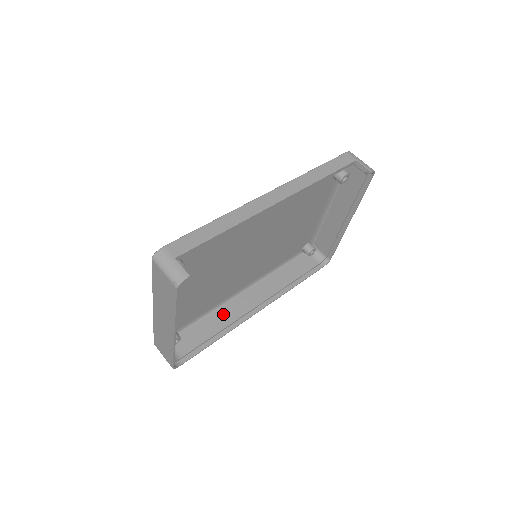
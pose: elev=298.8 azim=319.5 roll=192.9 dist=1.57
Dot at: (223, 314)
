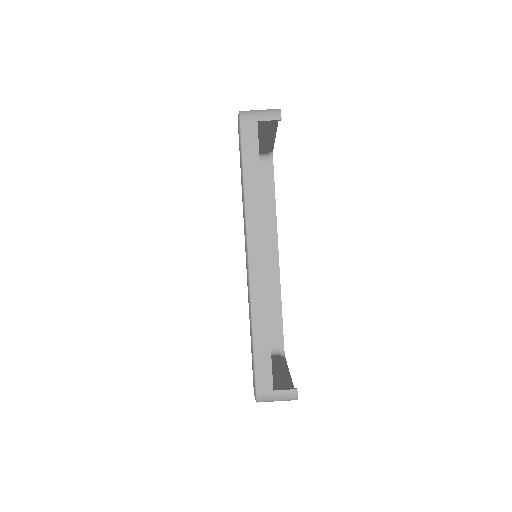
Dot at: occluded
